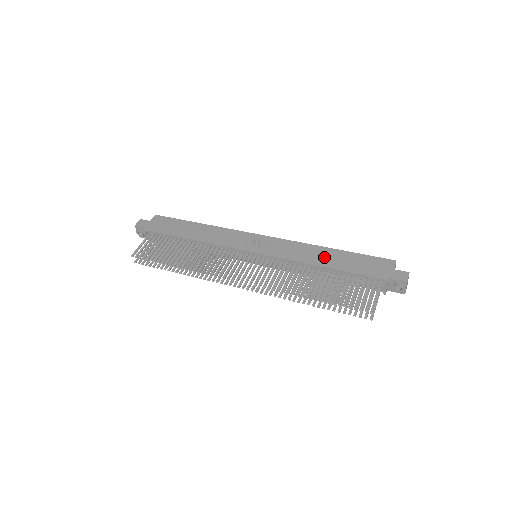
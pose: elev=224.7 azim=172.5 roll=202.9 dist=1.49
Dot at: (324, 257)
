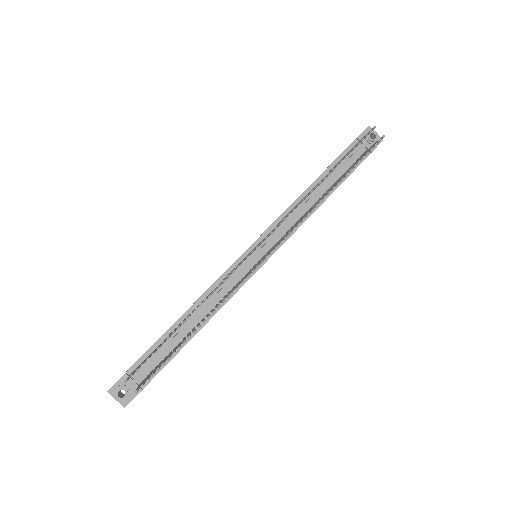
Dot at: occluded
